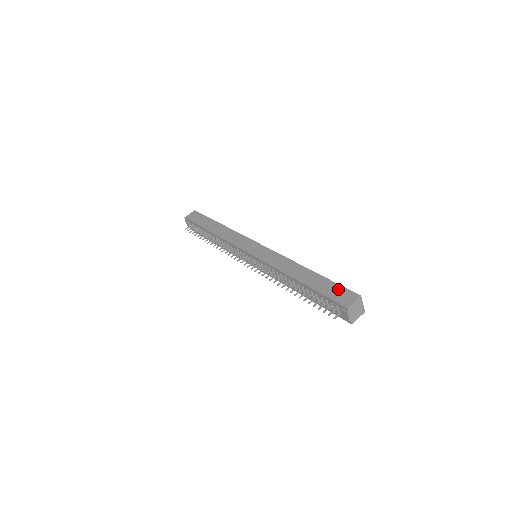
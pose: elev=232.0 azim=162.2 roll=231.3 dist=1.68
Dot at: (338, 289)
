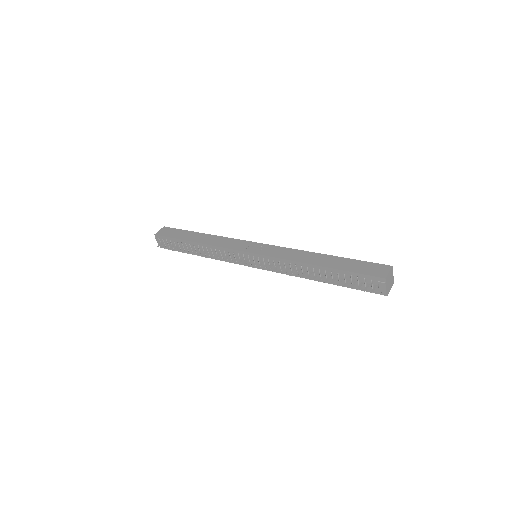
Dot at: (366, 265)
